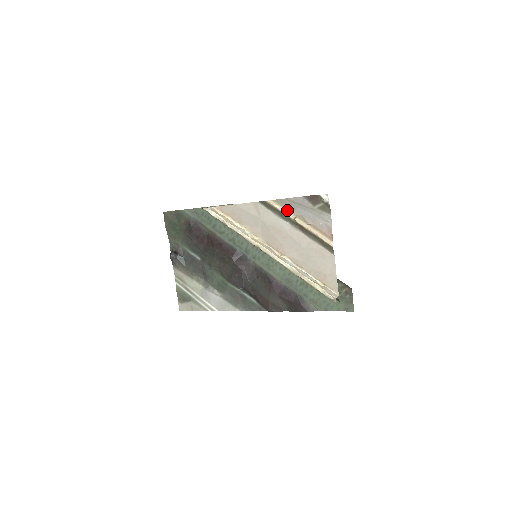
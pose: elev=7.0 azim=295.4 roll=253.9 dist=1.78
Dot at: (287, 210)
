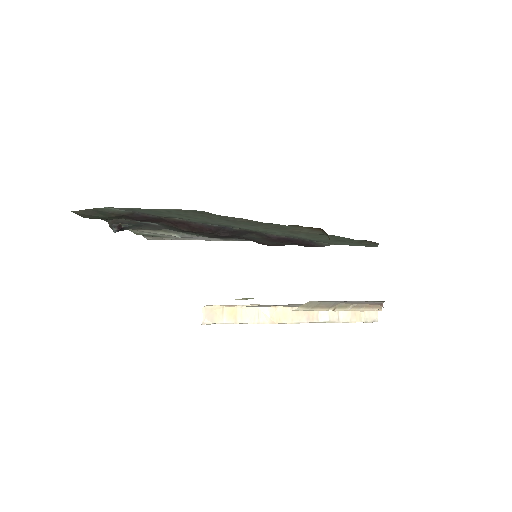
Dot at: (322, 308)
